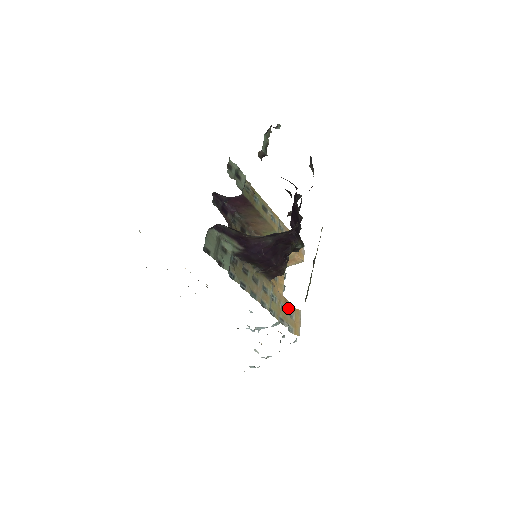
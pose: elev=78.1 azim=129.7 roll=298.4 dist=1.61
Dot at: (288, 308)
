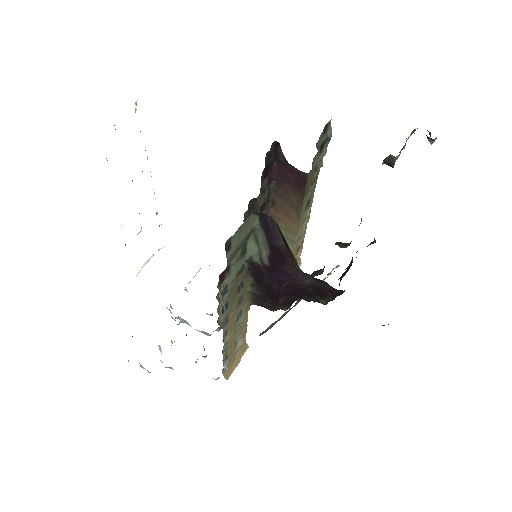
Dot at: (241, 342)
